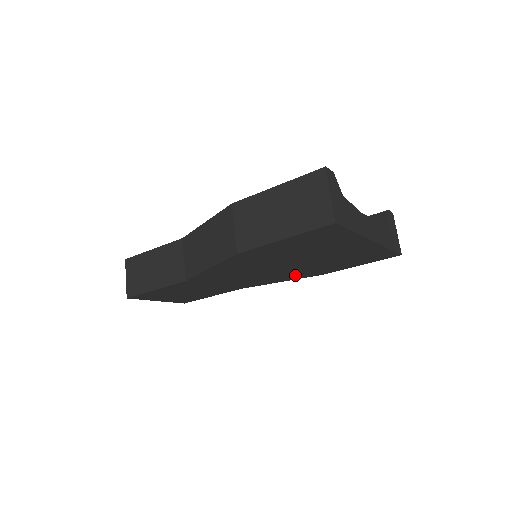
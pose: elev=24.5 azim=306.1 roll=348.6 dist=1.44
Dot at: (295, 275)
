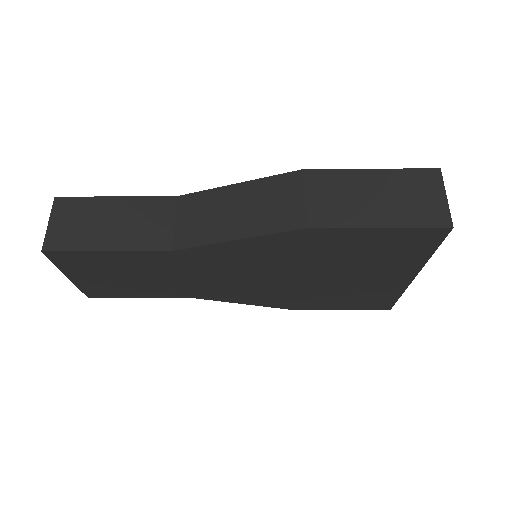
Dot at: (274, 299)
